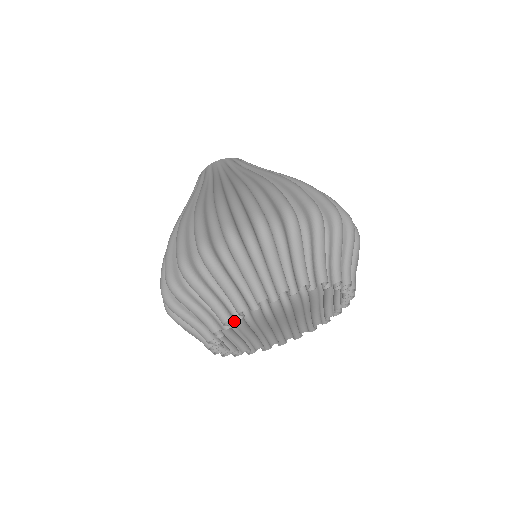
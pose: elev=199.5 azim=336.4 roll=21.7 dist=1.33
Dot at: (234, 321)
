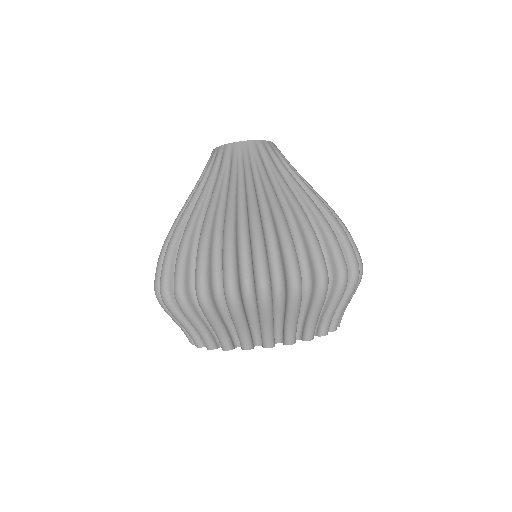
Dot at: occluded
